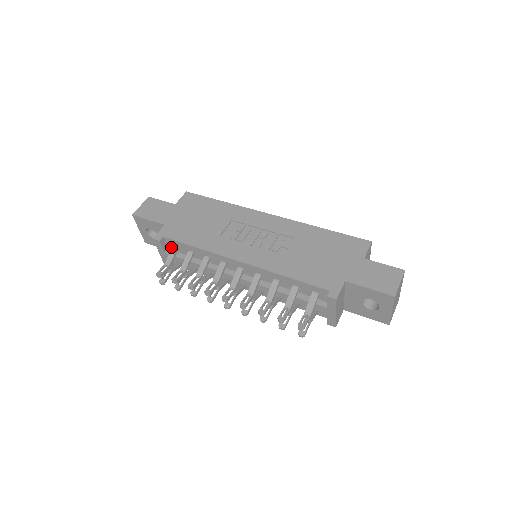
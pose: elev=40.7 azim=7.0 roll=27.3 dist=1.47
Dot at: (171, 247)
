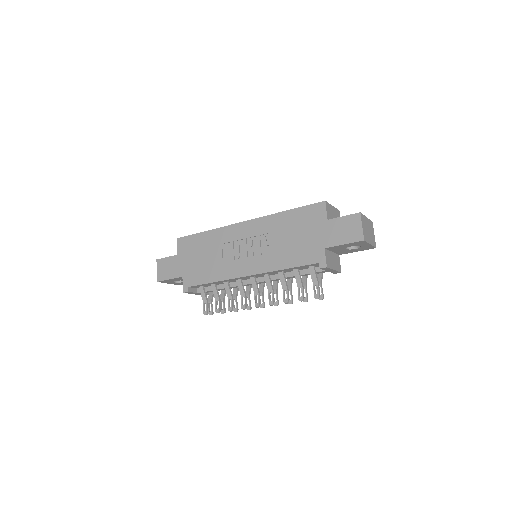
Dot at: (198, 287)
